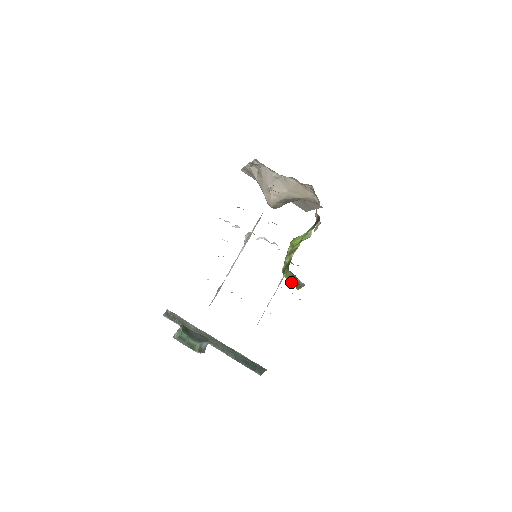
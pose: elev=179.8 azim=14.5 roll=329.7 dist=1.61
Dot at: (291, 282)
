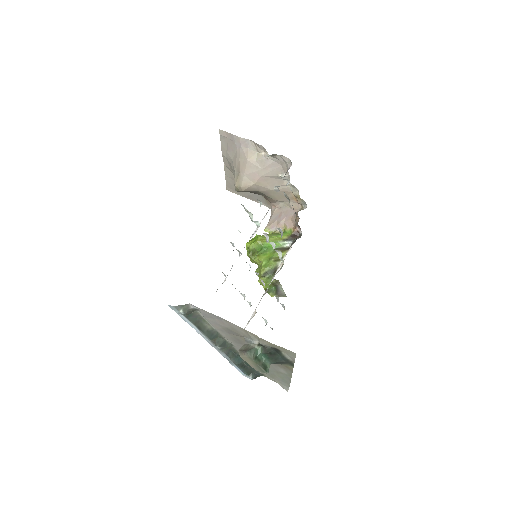
Dot at: (265, 286)
